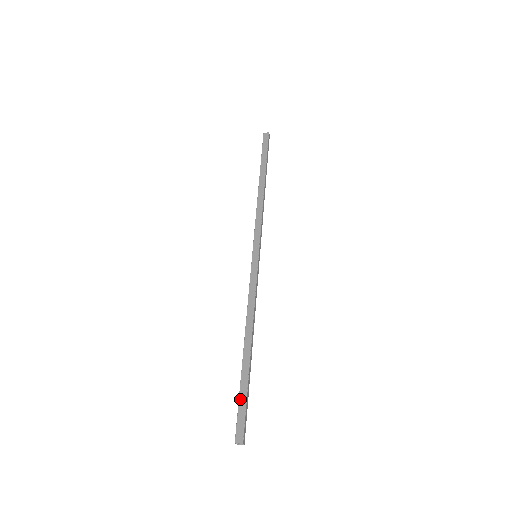
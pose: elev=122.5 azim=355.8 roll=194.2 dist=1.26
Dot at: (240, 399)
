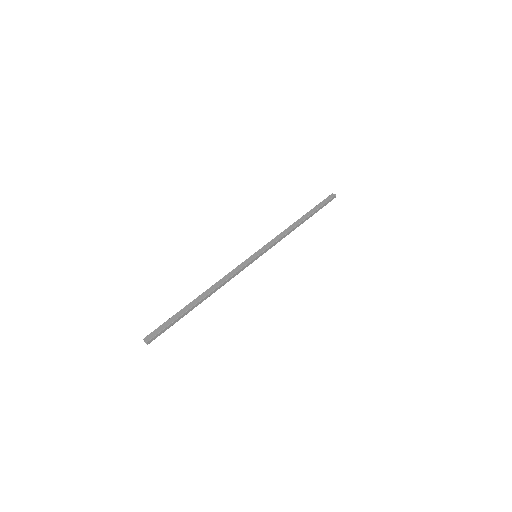
Dot at: (169, 320)
